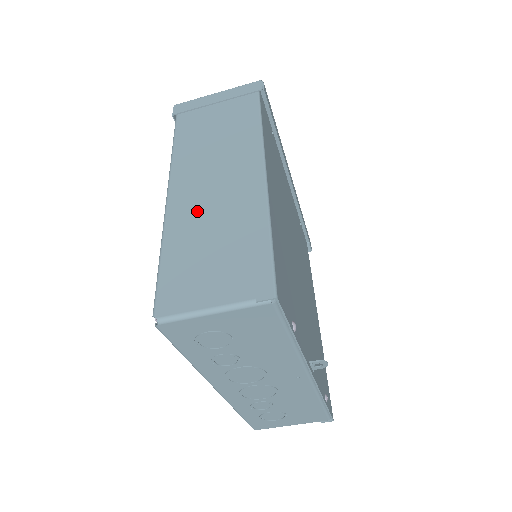
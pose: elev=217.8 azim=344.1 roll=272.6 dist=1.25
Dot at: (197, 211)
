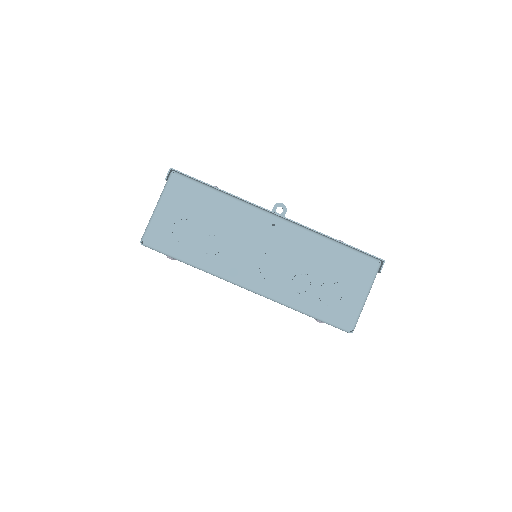
Dot at: occluded
